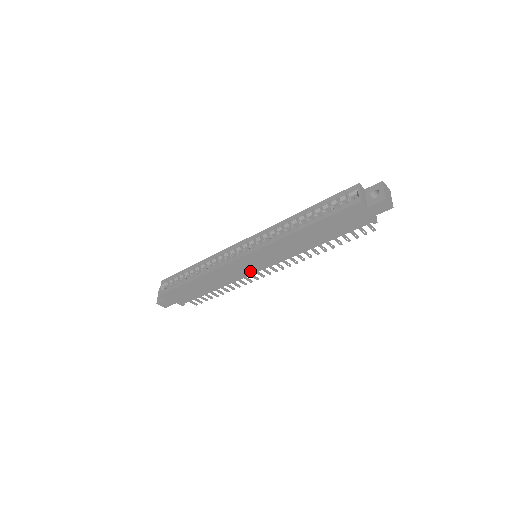
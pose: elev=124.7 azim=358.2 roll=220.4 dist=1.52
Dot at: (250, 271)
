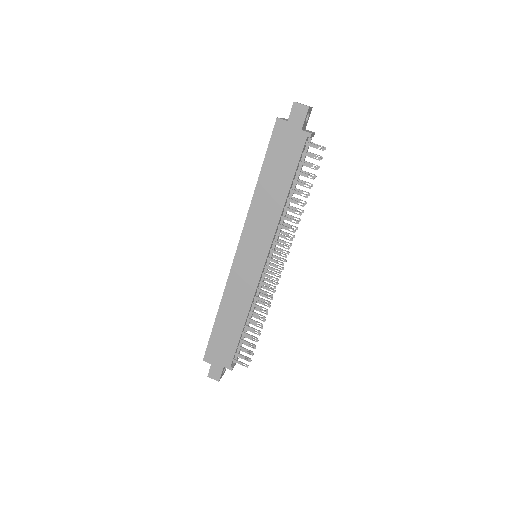
Dot at: (255, 273)
